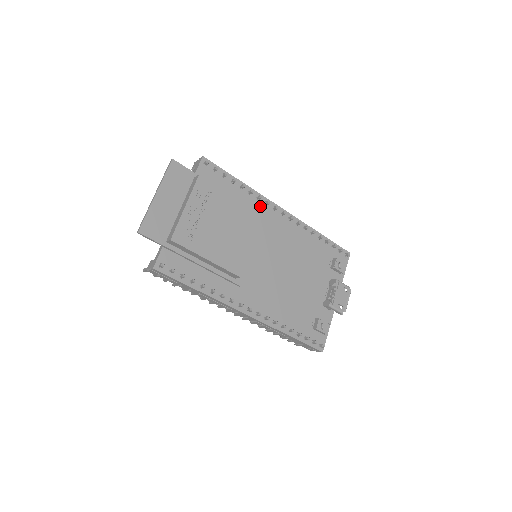
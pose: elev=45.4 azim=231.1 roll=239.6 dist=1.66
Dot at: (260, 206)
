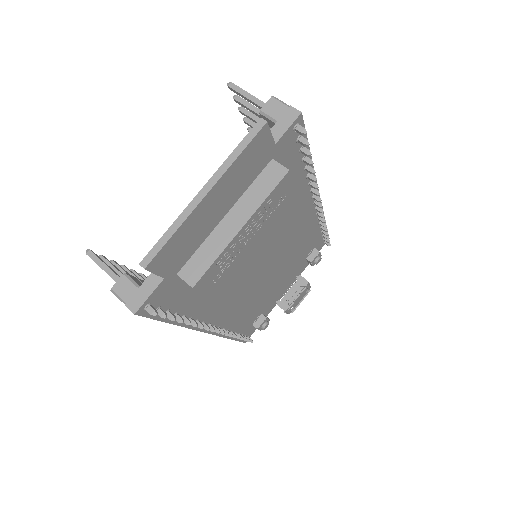
Dot at: (304, 194)
